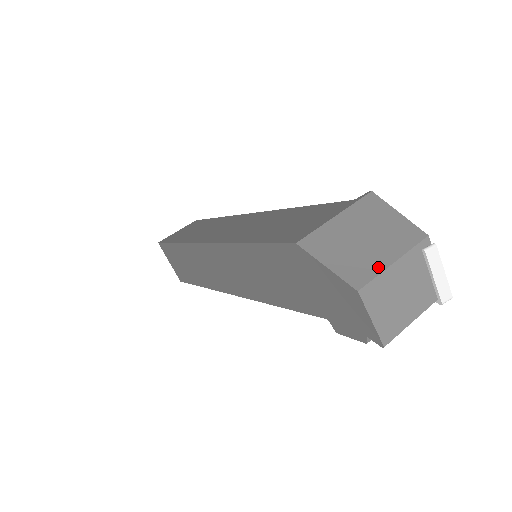
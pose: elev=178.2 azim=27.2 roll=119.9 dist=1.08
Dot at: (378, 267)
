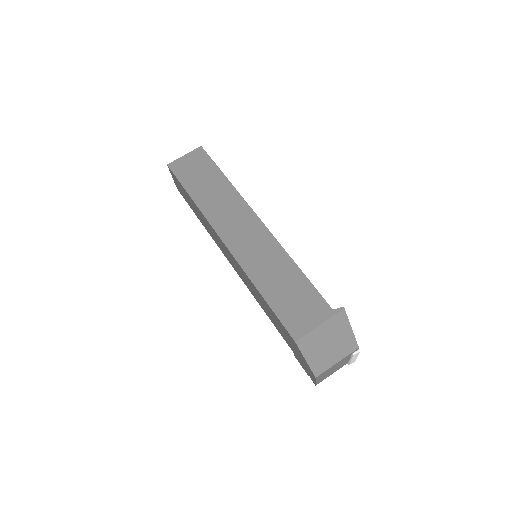
Dot at: (329, 365)
